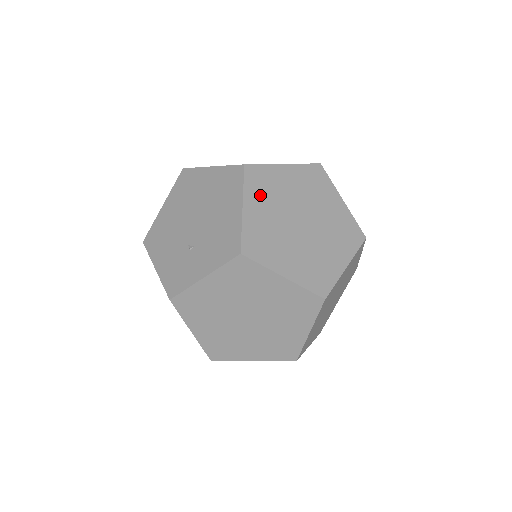
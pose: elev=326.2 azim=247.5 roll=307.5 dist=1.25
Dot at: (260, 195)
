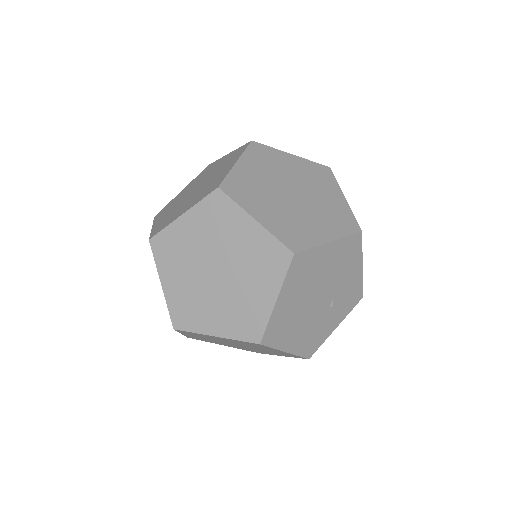
Dot at: occluded
